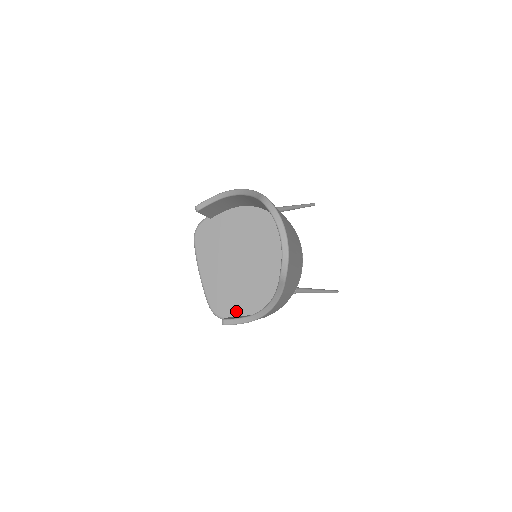
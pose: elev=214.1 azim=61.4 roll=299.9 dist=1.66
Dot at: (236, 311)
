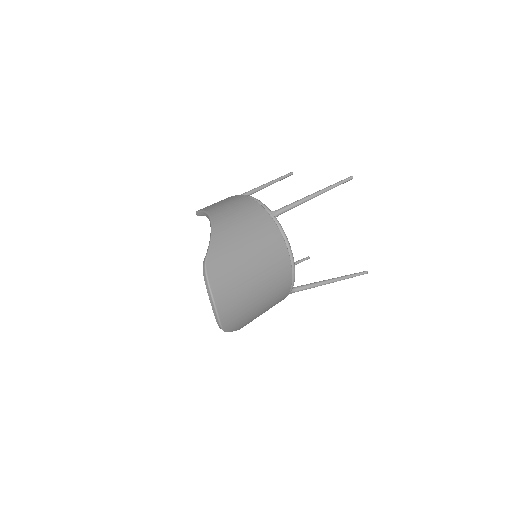
Dot at: occluded
